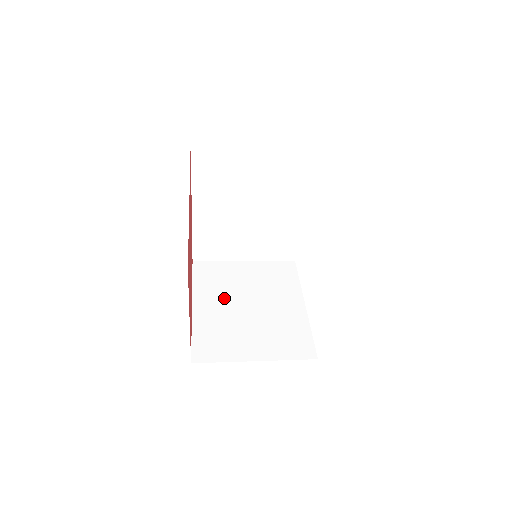
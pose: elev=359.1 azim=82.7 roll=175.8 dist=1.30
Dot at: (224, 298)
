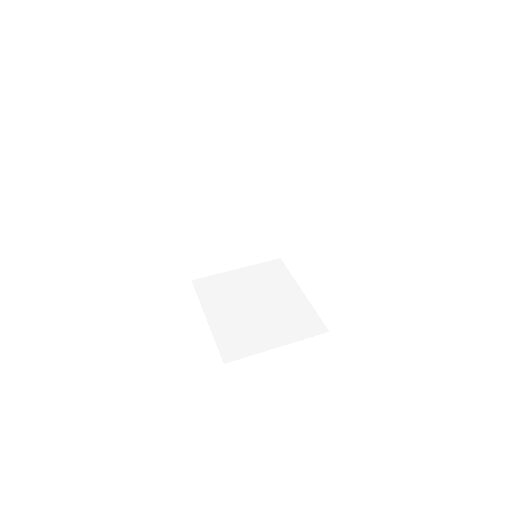
Dot at: (231, 304)
